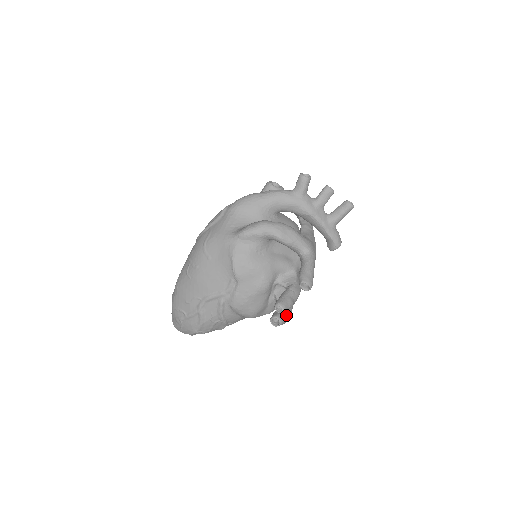
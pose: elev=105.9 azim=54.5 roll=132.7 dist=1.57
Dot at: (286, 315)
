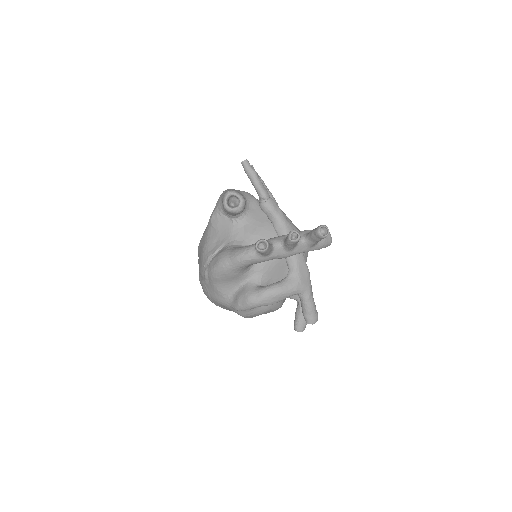
Dot at: occluded
